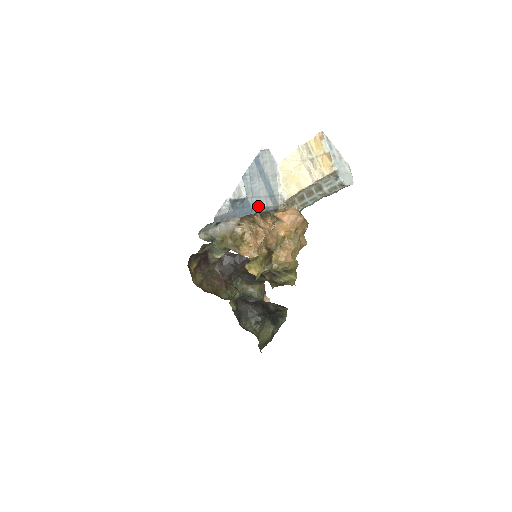
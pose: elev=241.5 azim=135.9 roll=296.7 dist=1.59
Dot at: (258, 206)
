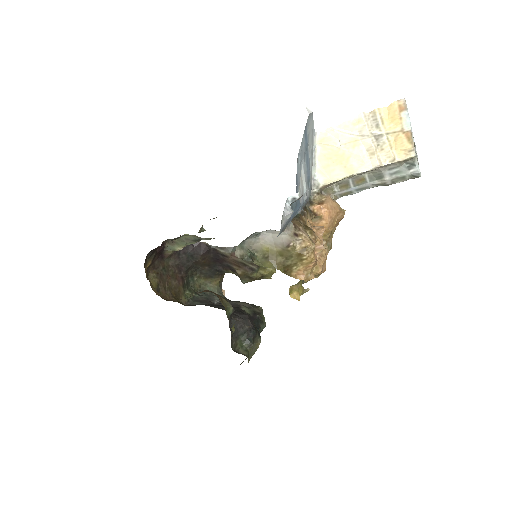
Dot at: (302, 200)
